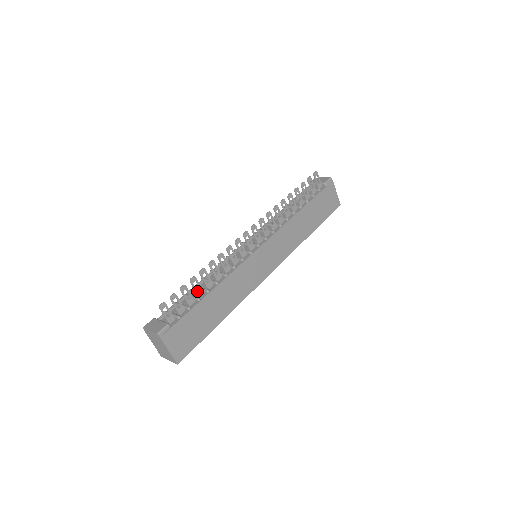
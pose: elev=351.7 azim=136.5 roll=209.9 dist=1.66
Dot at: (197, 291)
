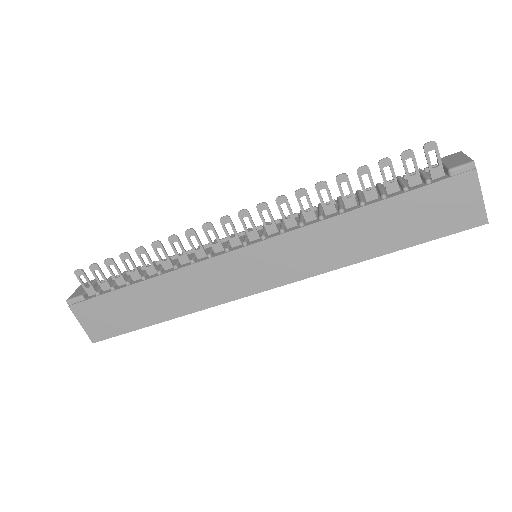
Dot at: (131, 272)
